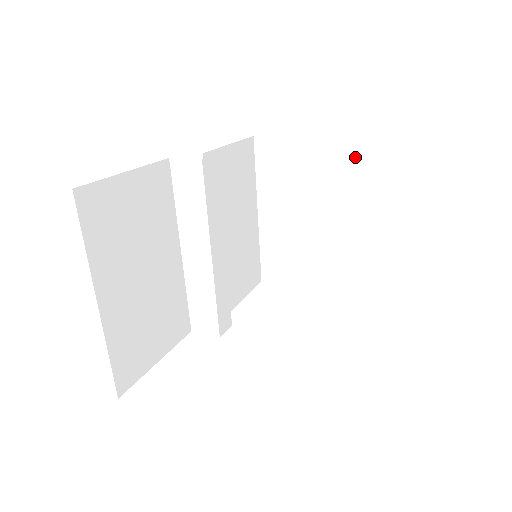
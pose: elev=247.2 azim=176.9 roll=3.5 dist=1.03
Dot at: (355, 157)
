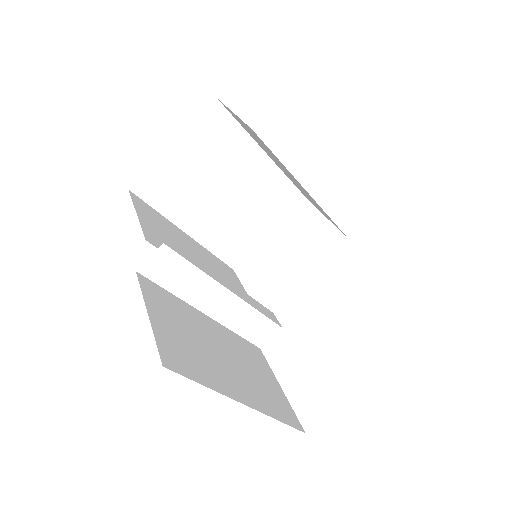
Dot at: (216, 125)
